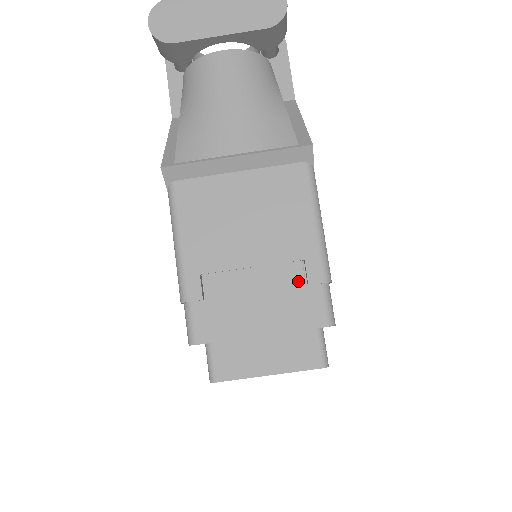
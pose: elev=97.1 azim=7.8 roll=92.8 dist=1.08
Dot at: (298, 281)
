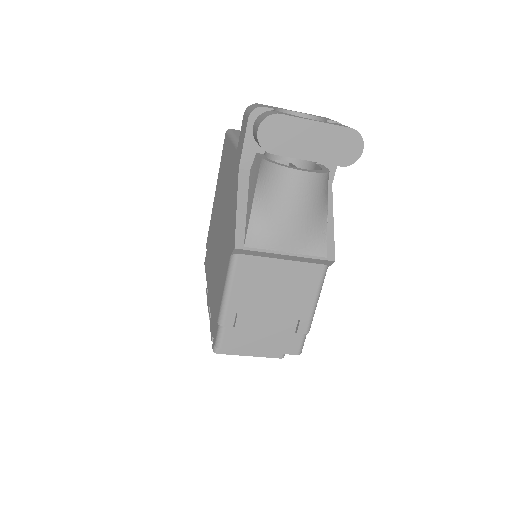
Dot at: (292, 329)
